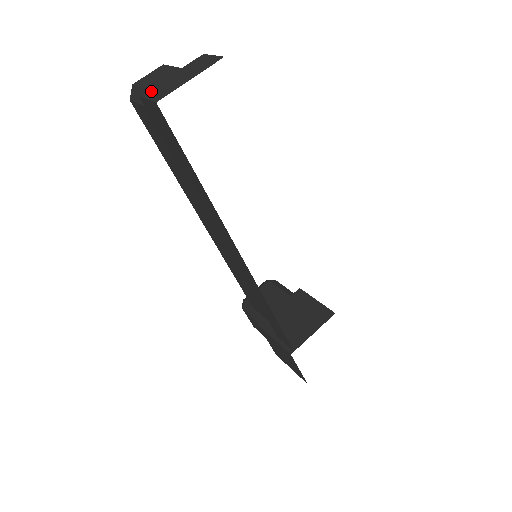
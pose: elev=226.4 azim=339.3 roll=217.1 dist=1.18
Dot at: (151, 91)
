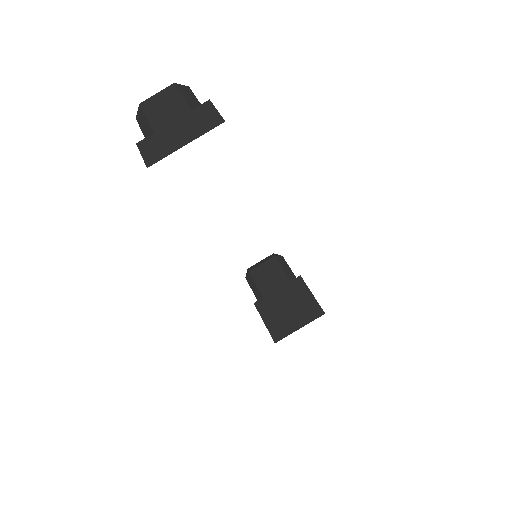
Dot at: (148, 142)
